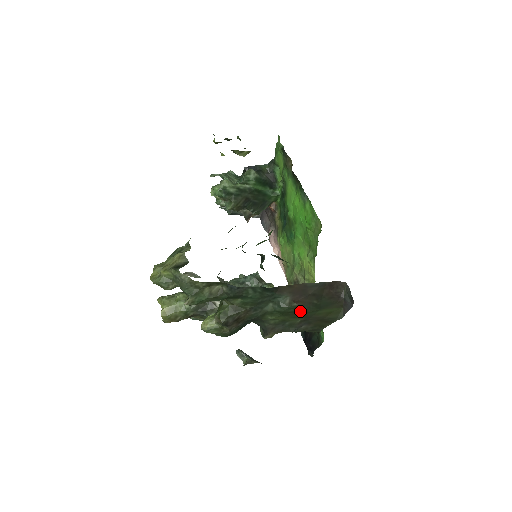
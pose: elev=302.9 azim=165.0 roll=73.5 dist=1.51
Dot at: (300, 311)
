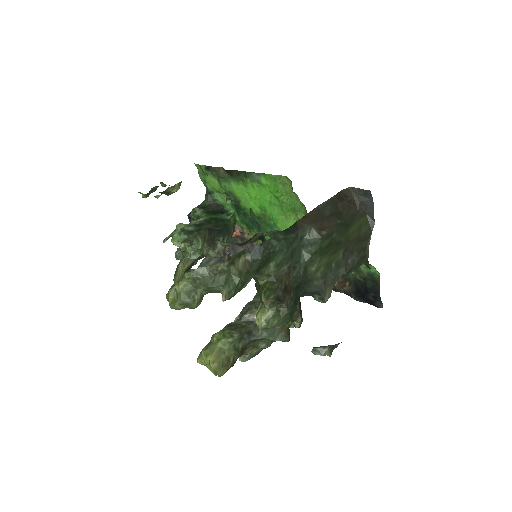
Dot at: (334, 240)
